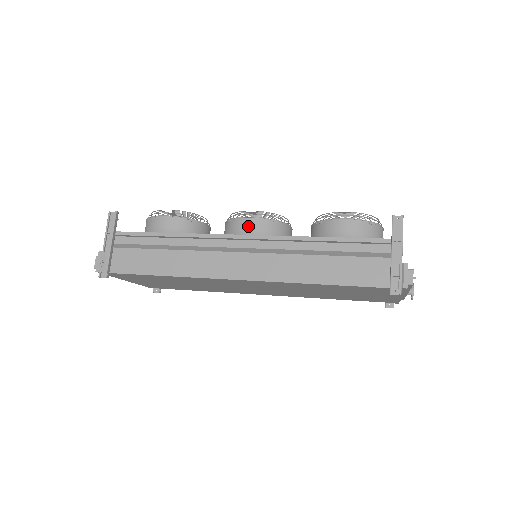
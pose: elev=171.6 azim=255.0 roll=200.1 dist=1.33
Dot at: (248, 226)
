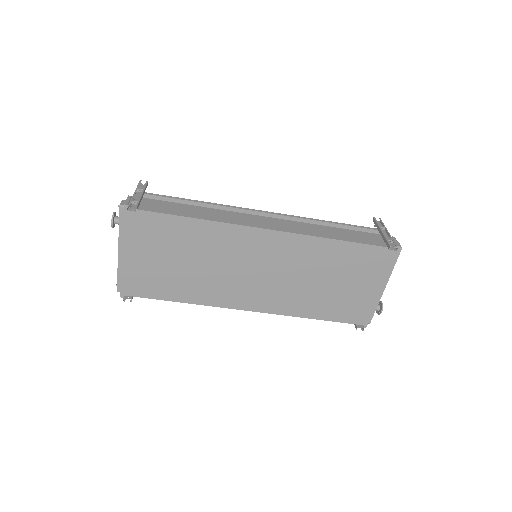
Dot at: occluded
